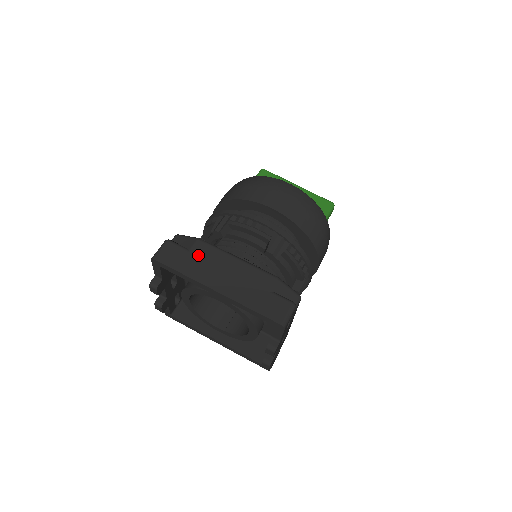
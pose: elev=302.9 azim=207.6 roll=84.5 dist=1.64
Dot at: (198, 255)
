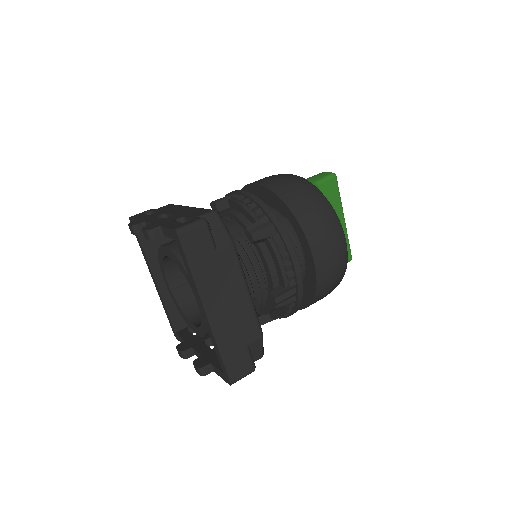
Dot at: (220, 263)
